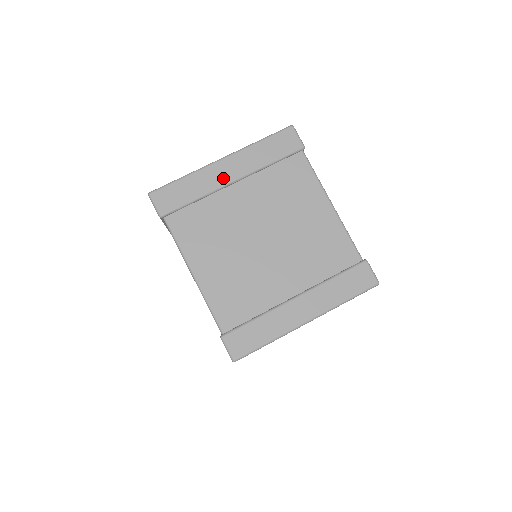
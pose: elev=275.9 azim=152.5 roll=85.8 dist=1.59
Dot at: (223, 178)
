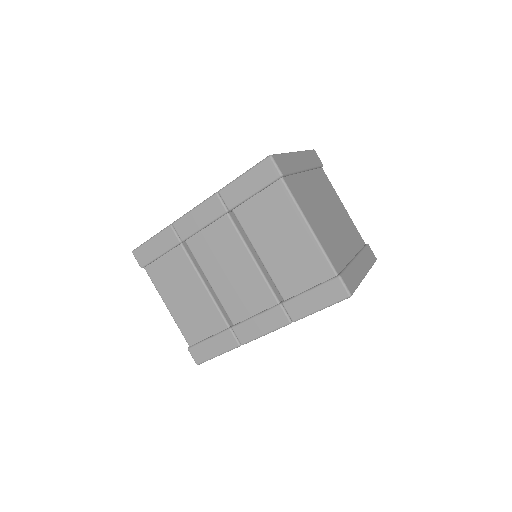
Dot at: (301, 165)
